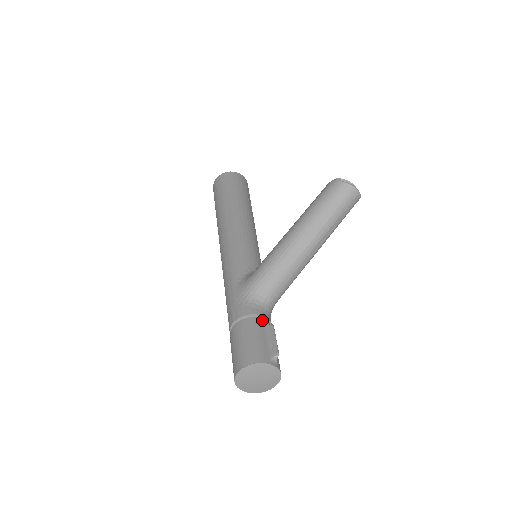
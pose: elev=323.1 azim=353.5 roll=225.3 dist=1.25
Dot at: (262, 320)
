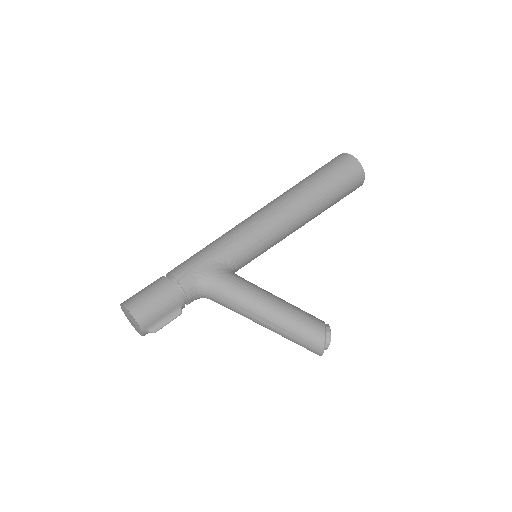
Dot at: (183, 303)
